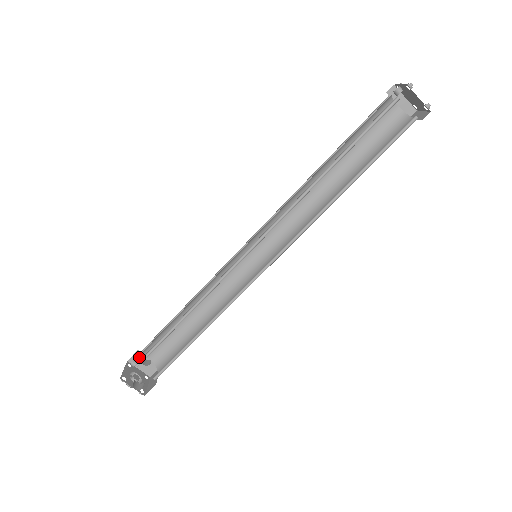
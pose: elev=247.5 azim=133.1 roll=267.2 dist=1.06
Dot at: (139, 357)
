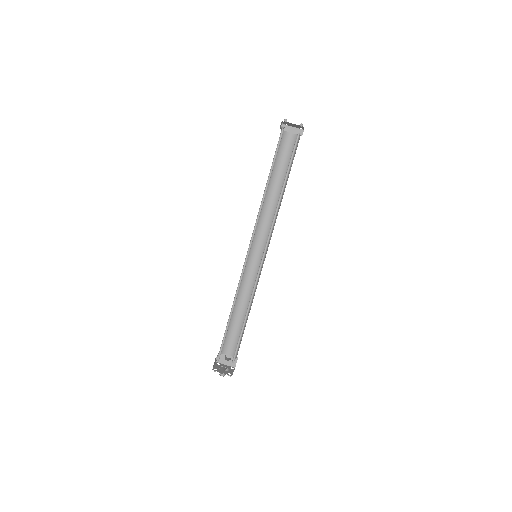
Dot at: (222, 356)
